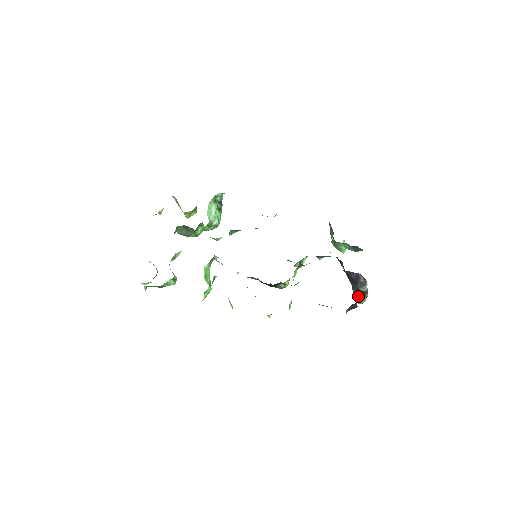
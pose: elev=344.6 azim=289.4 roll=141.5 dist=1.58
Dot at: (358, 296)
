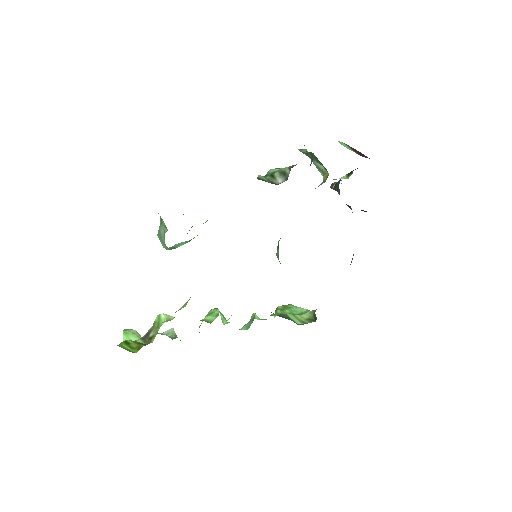
Dot at: occluded
